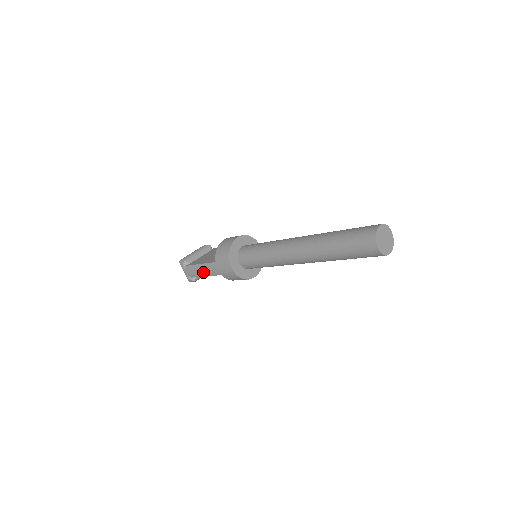
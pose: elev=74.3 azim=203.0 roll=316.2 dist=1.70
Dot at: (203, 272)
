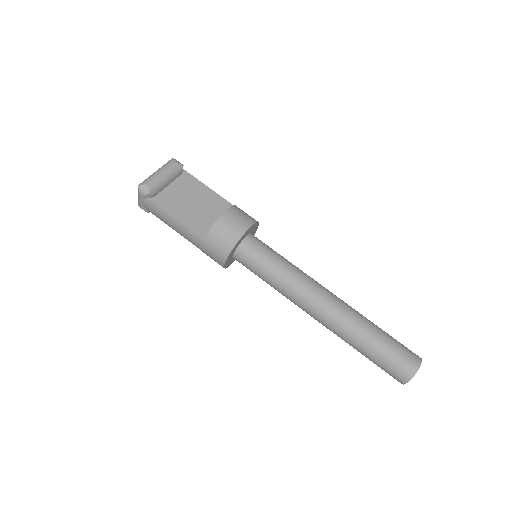
Dot at: (174, 227)
